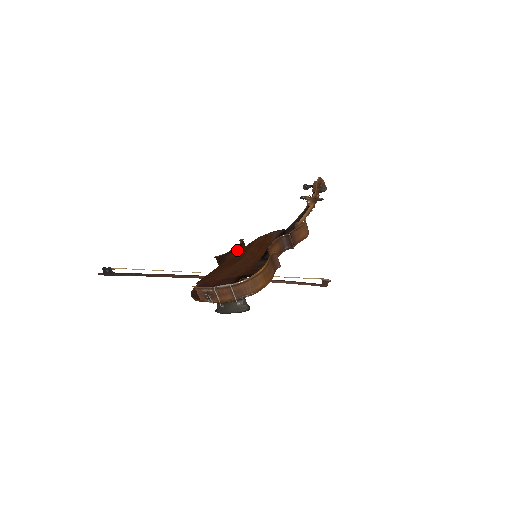
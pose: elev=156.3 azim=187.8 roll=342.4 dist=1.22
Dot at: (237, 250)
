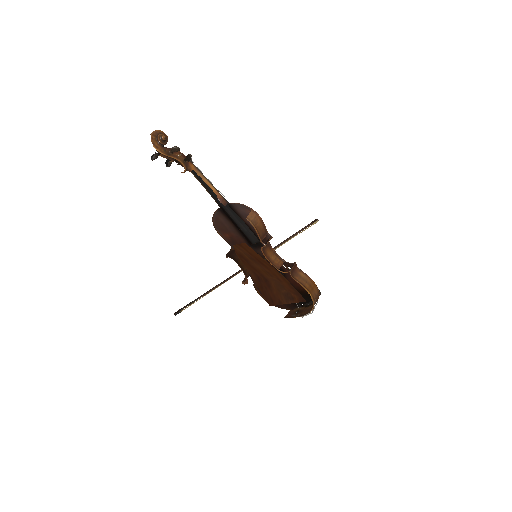
Dot at: (243, 268)
